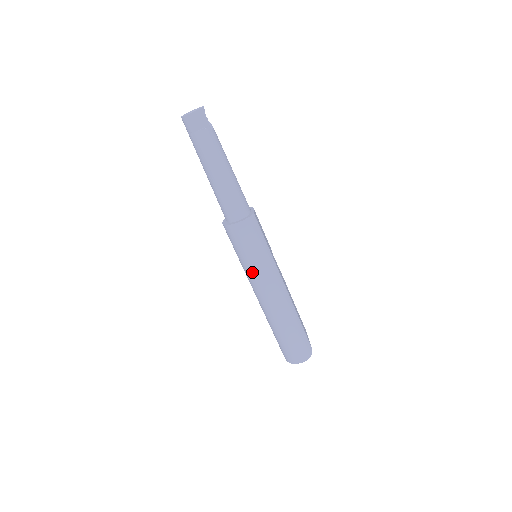
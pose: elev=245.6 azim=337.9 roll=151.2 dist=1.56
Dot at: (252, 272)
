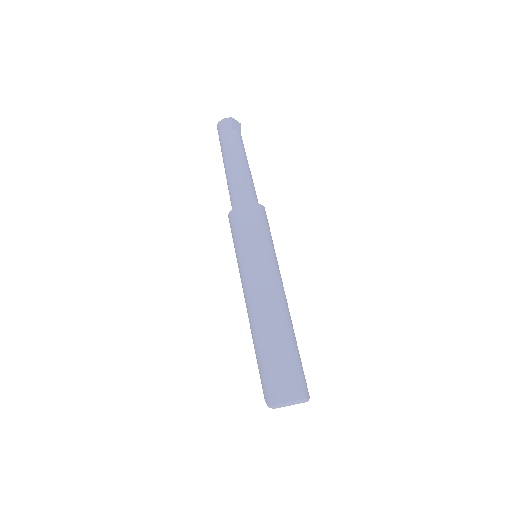
Dot at: (260, 257)
